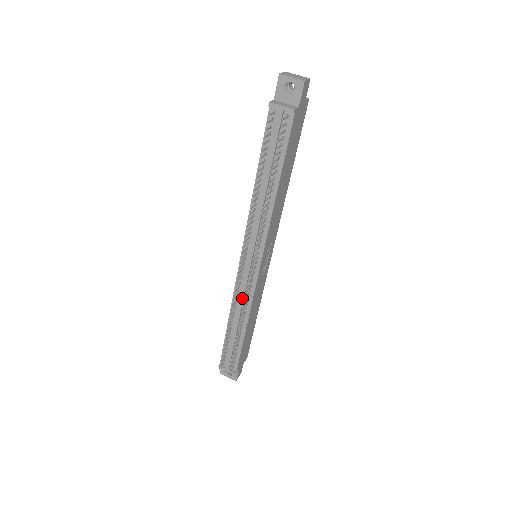
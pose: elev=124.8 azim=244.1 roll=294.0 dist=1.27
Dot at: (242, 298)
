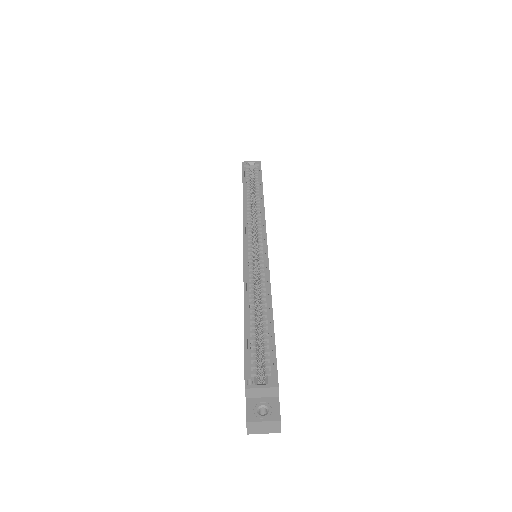
Dot at: occluded
